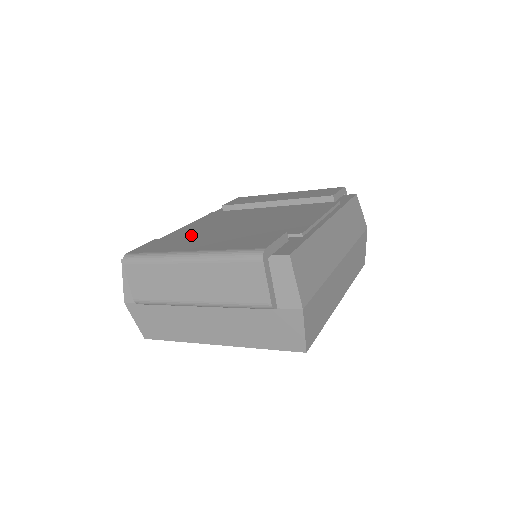
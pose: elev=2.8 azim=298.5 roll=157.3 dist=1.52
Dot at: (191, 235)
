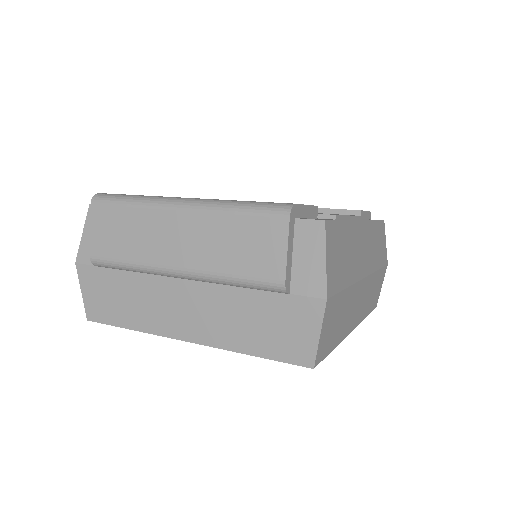
Dot at: occluded
